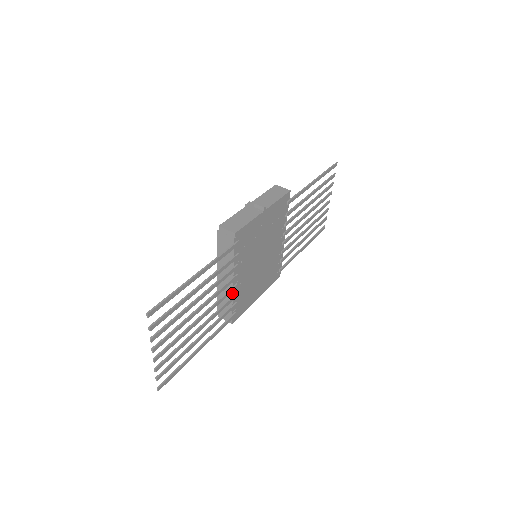
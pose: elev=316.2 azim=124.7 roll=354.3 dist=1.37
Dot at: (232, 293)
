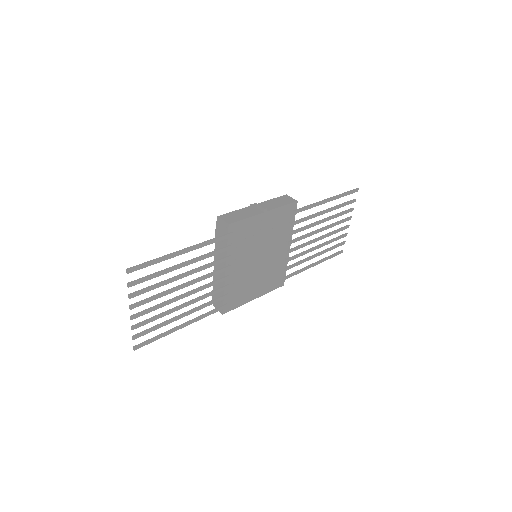
Dot at: (224, 283)
